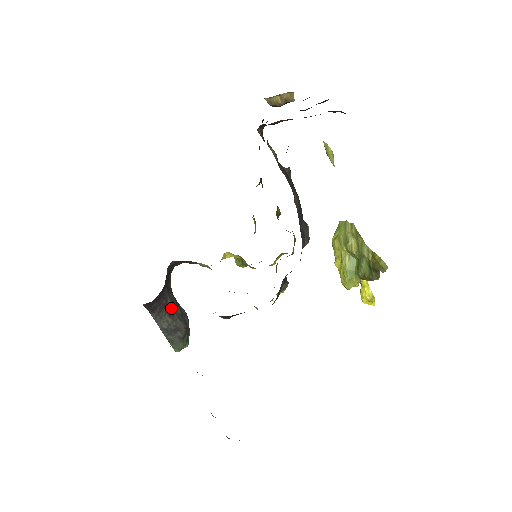
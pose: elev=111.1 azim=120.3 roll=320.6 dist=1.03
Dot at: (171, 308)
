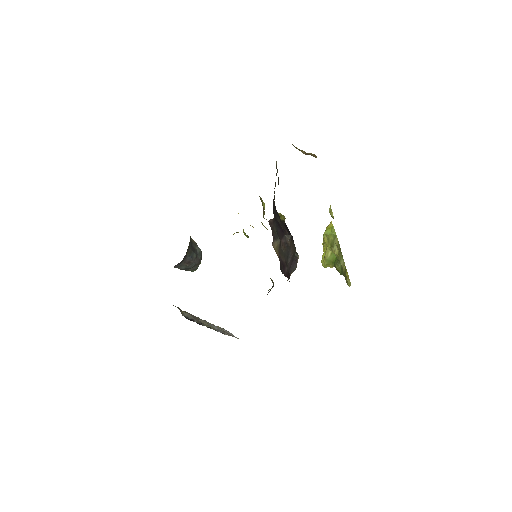
Dot at: (189, 258)
